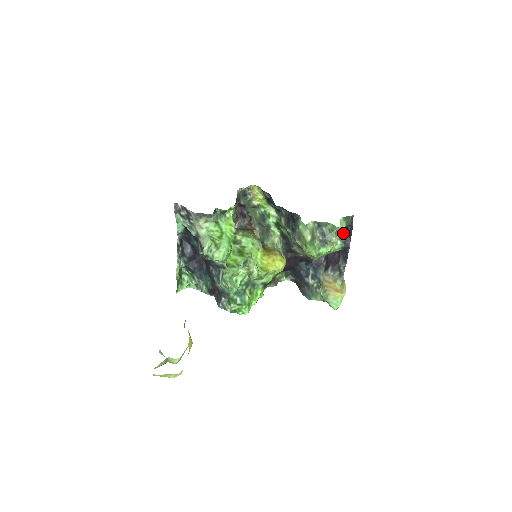
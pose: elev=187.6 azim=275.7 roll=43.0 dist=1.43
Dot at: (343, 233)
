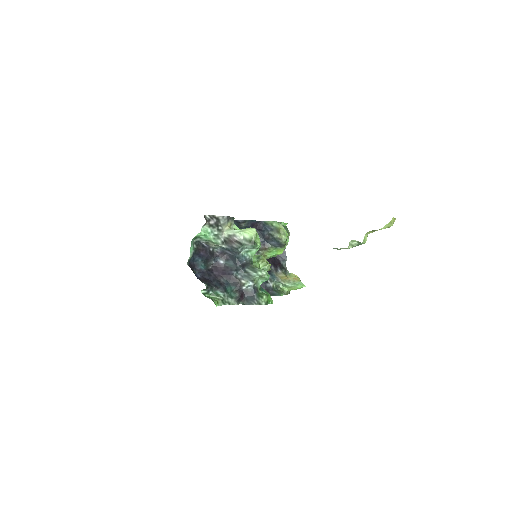
Dot at: occluded
